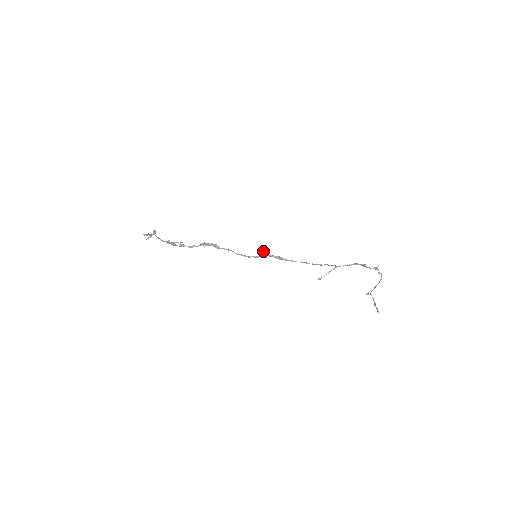
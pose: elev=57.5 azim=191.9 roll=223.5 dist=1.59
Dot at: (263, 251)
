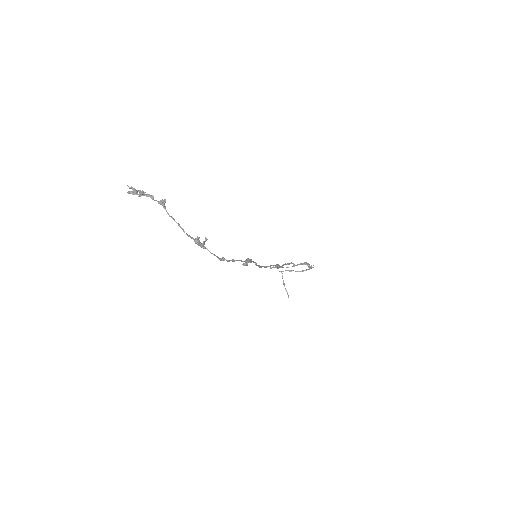
Dot at: (279, 267)
